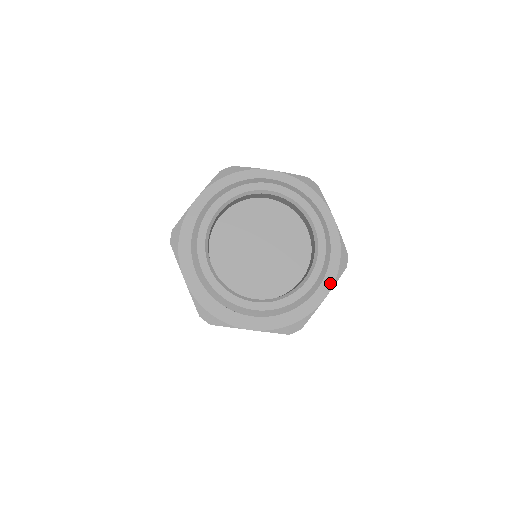
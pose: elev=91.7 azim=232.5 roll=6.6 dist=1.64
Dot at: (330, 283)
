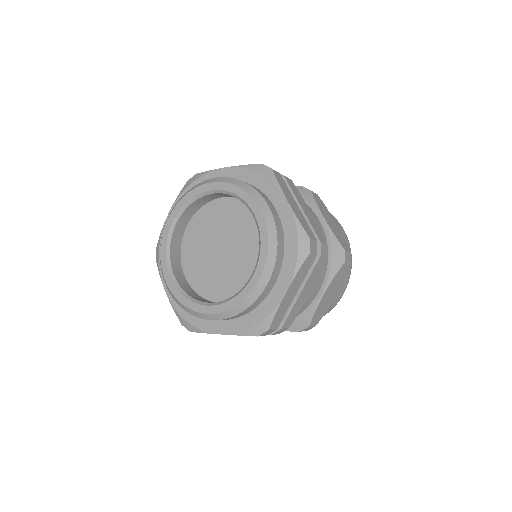
Dot at: (290, 275)
